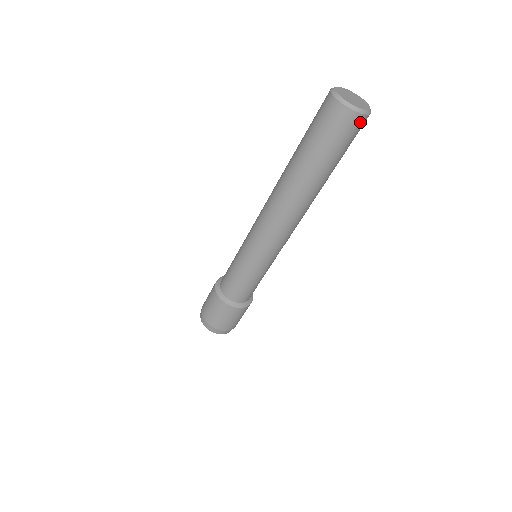
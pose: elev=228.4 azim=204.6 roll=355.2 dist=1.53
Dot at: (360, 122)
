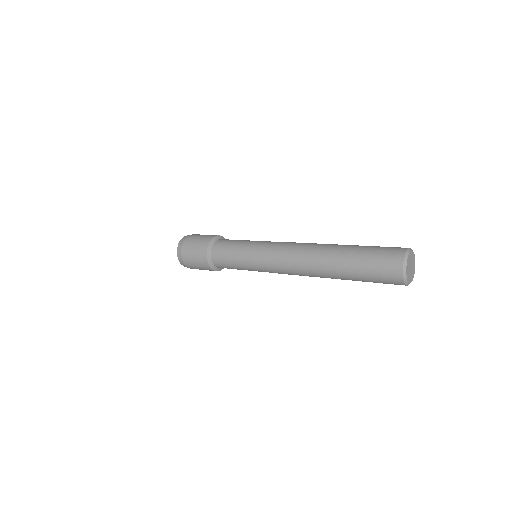
Dot at: occluded
